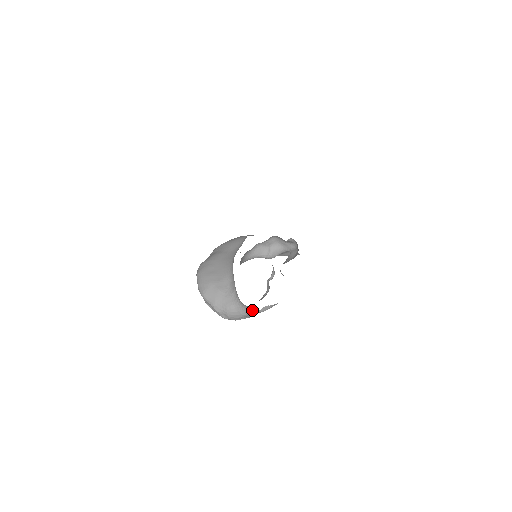
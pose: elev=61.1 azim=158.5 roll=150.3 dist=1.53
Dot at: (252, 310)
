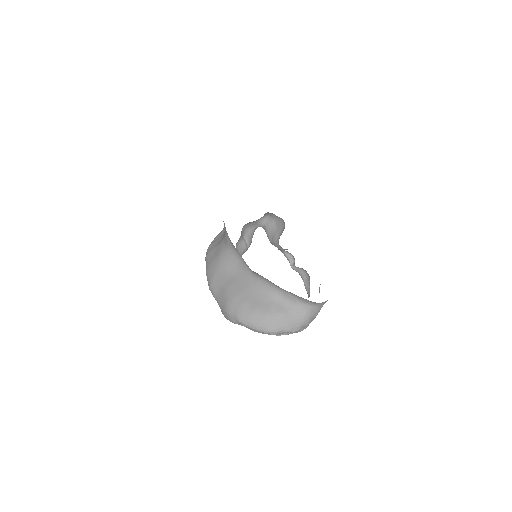
Dot at: (327, 300)
